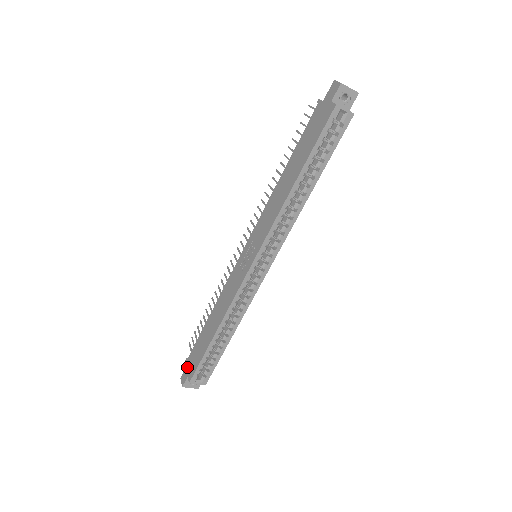
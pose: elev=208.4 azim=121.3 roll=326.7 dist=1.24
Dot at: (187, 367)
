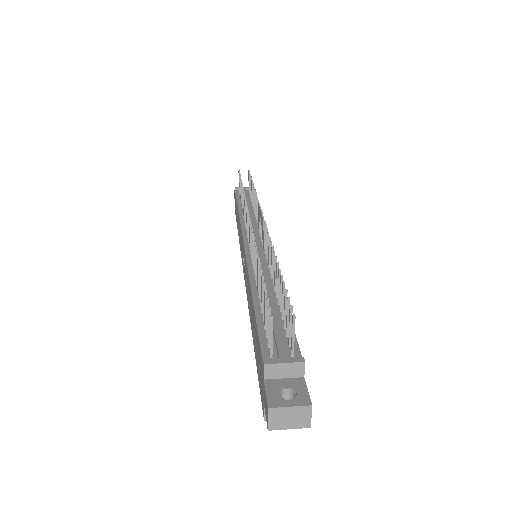
Dot at: occluded
